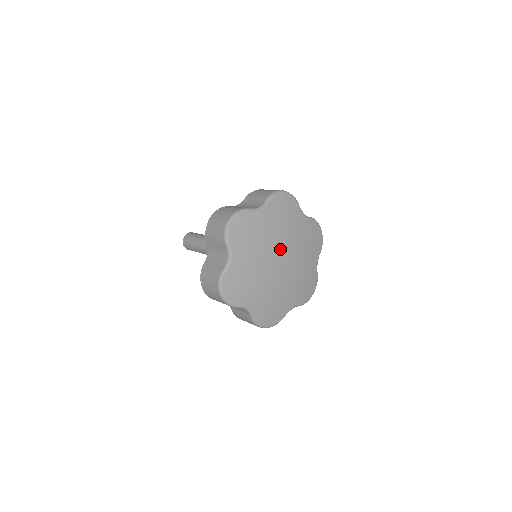
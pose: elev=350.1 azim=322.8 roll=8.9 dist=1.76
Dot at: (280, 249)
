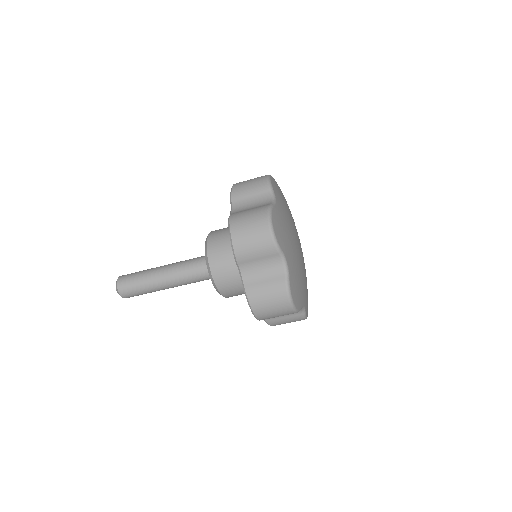
Dot at: (300, 246)
